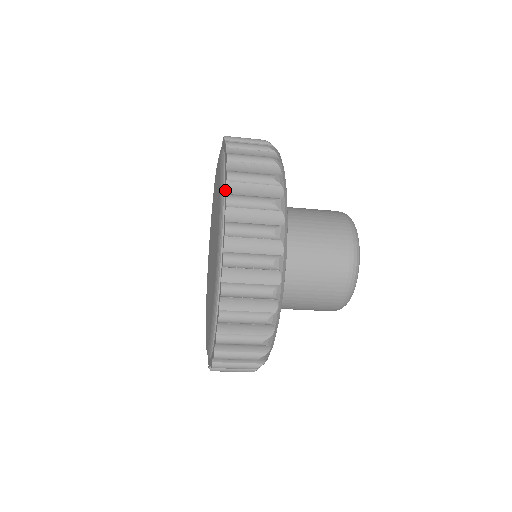
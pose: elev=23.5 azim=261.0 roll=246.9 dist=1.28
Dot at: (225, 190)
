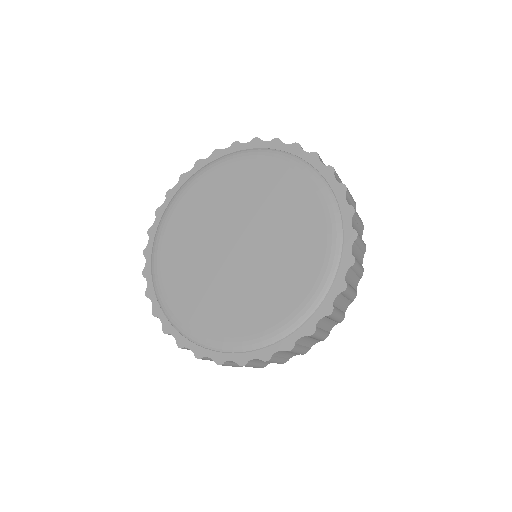
Dot at: (345, 221)
